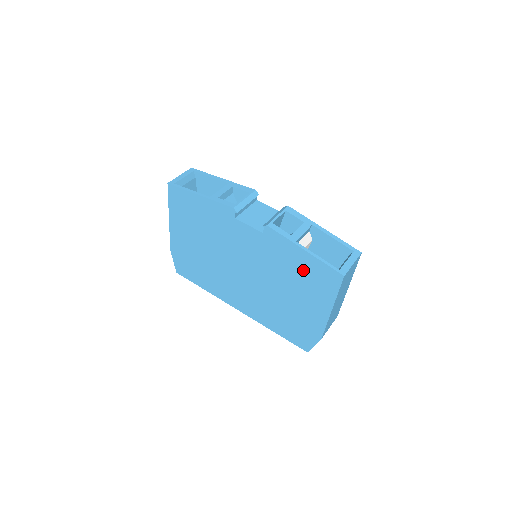
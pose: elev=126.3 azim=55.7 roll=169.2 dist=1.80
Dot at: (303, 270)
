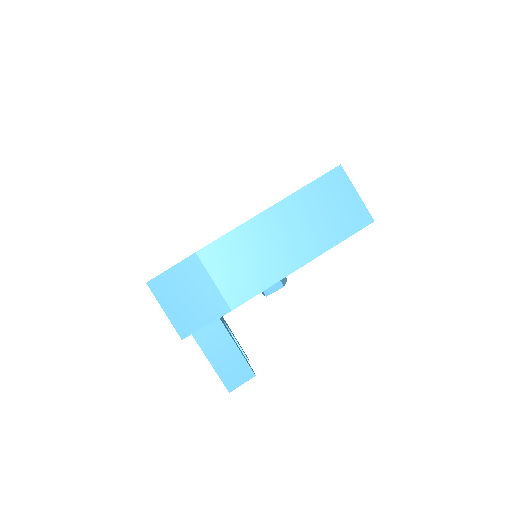
Dot at: occluded
